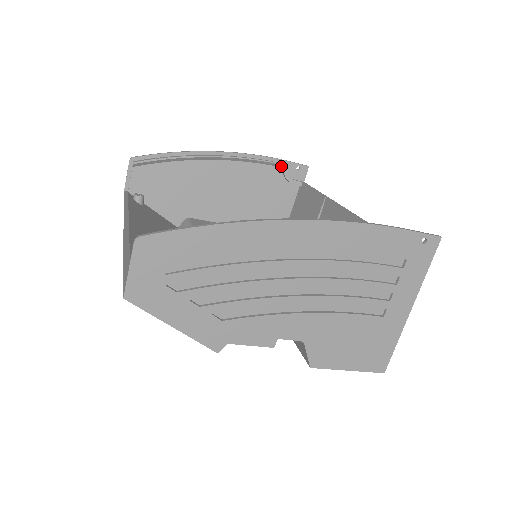
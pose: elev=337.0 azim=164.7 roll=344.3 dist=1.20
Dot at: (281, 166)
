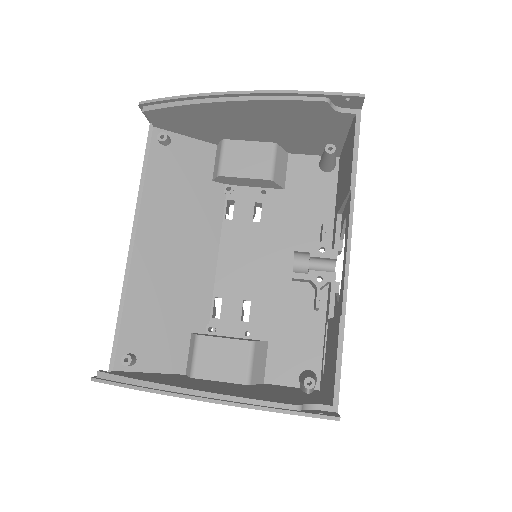
Dot at: (321, 100)
